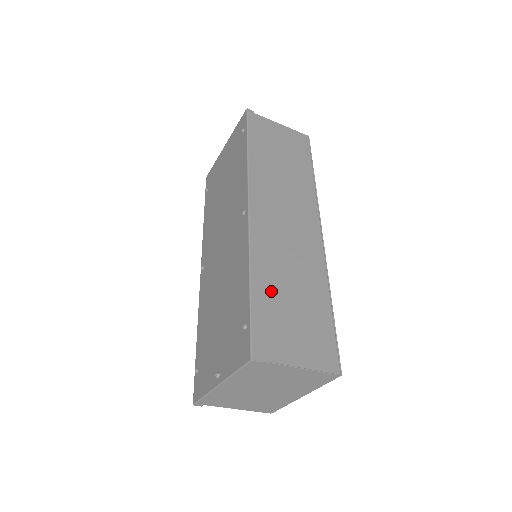
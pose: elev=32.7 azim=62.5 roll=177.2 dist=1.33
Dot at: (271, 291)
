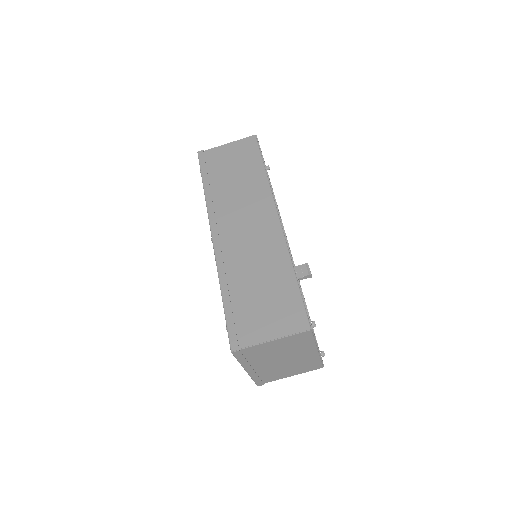
Dot at: (240, 292)
